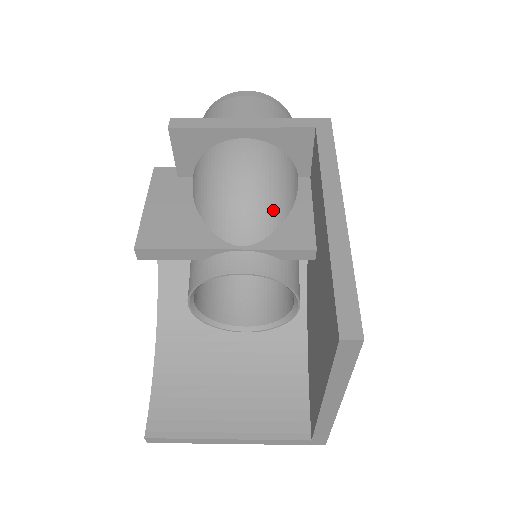
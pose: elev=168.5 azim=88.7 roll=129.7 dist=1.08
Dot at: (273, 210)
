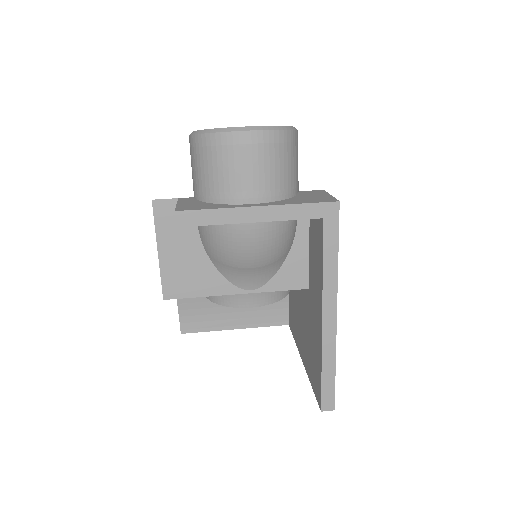
Dot at: (276, 263)
